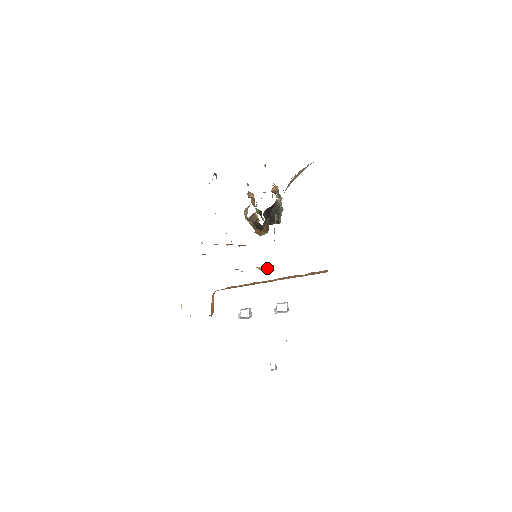
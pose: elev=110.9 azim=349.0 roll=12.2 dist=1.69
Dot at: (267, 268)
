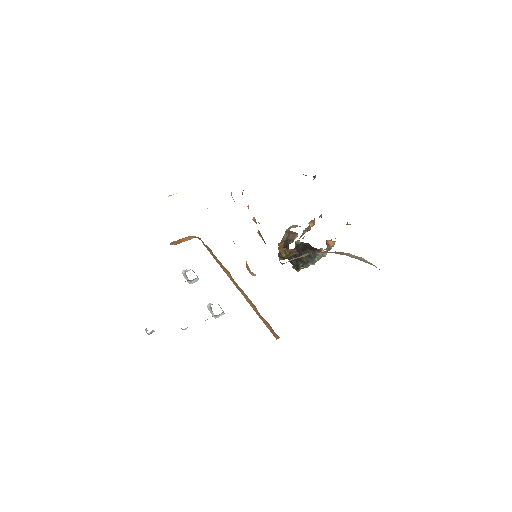
Dot at: occluded
